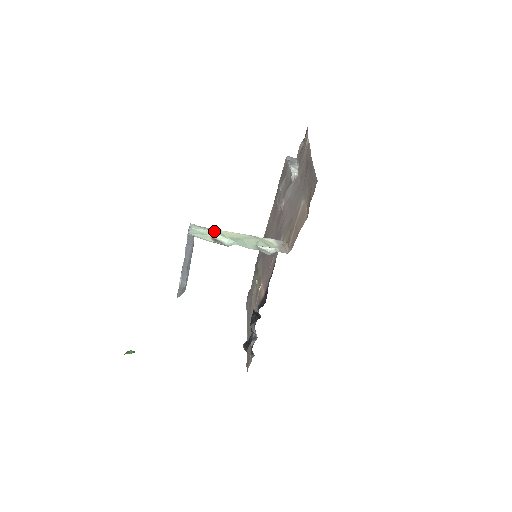
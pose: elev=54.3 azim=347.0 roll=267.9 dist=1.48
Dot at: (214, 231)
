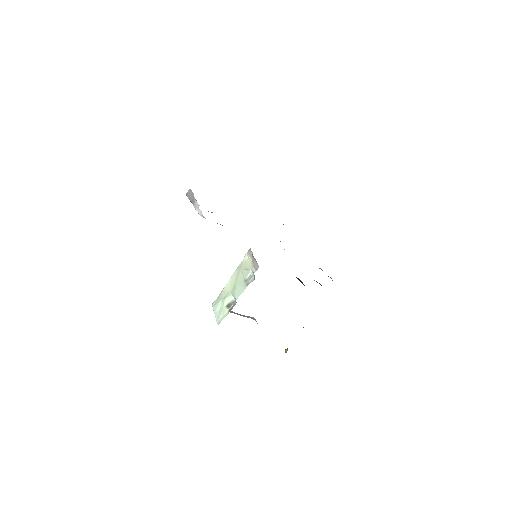
Dot at: (223, 297)
